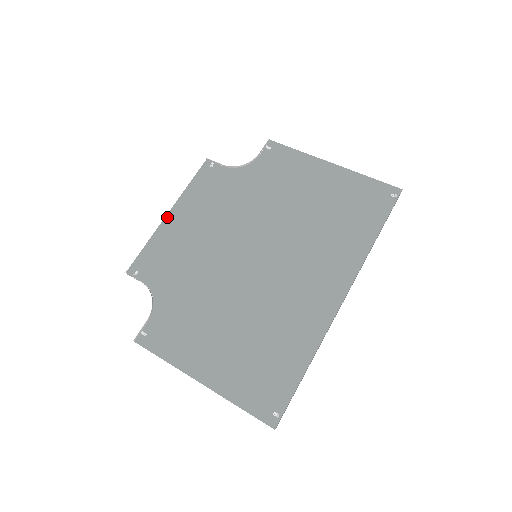
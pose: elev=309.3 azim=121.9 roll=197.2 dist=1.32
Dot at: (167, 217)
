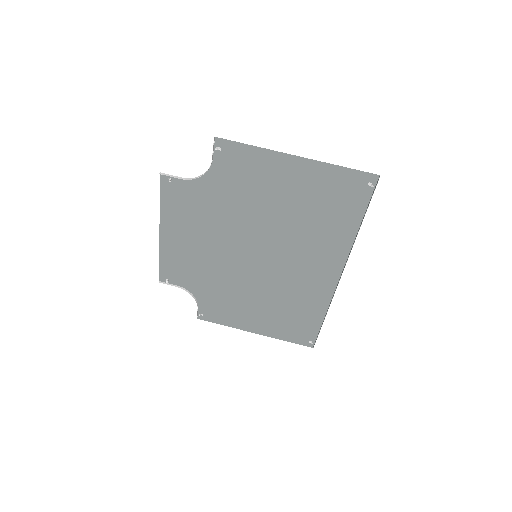
Dot at: (161, 236)
